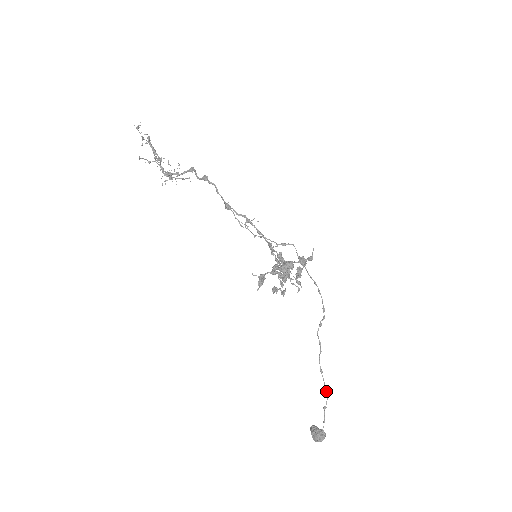
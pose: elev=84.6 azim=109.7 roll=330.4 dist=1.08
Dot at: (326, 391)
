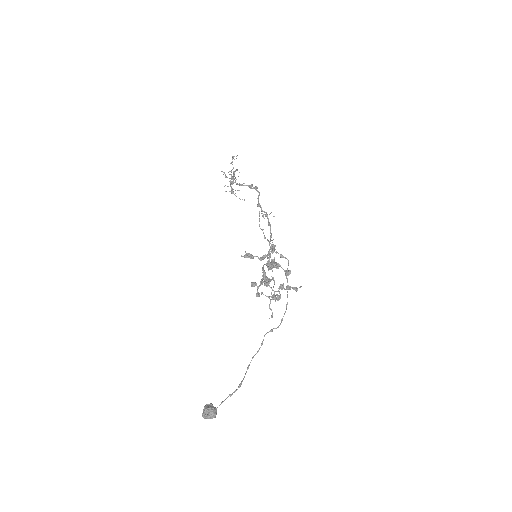
Dot at: (241, 382)
